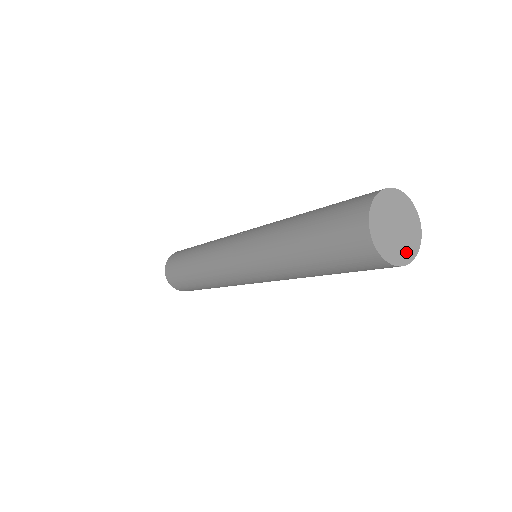
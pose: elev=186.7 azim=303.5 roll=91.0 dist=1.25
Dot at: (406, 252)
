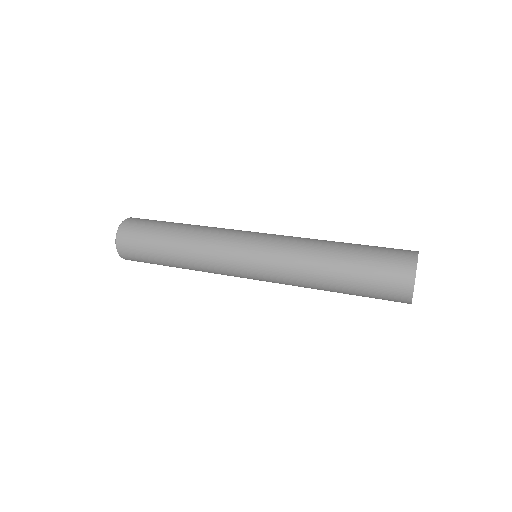
Dot at: occluded
